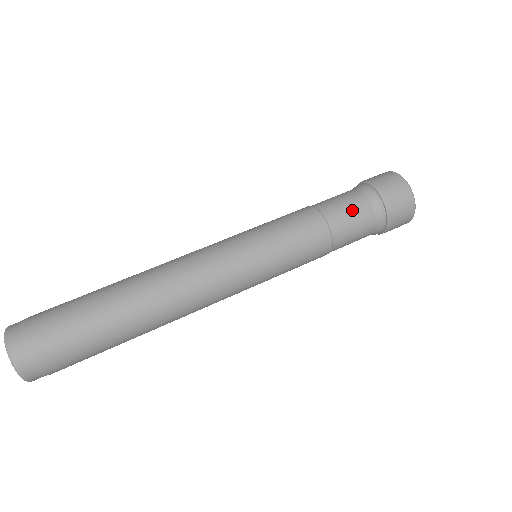
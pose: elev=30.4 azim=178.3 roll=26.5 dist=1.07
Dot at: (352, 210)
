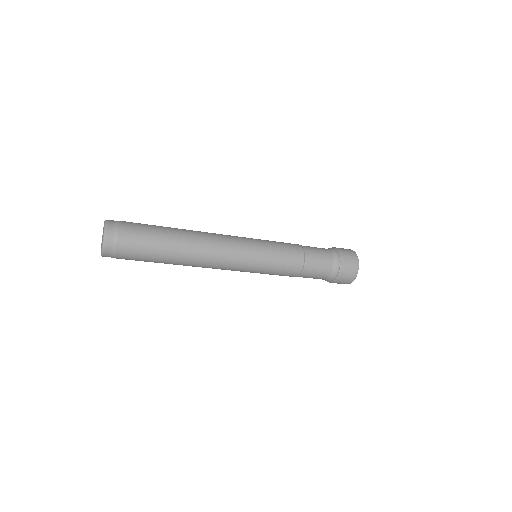
Dot at: (320, 252)
